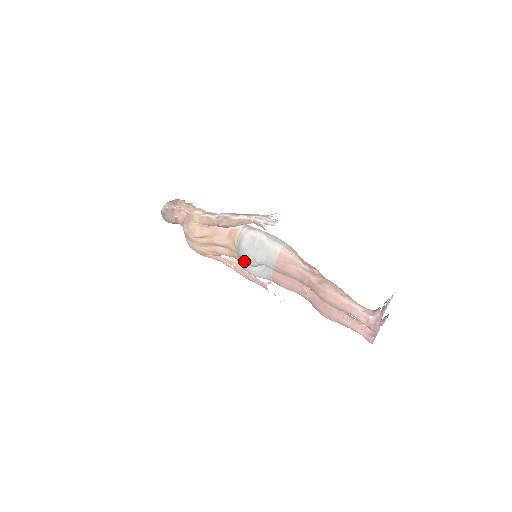
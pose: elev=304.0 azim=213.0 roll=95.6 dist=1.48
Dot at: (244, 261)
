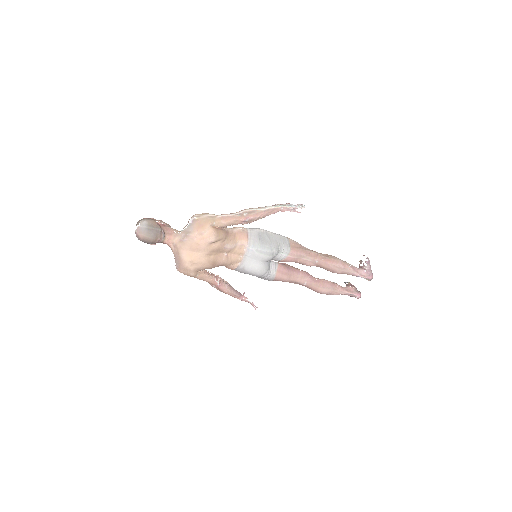
Dot at: (262, 256)
